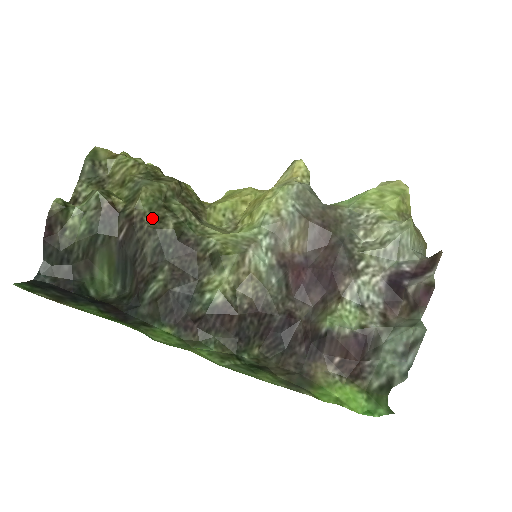
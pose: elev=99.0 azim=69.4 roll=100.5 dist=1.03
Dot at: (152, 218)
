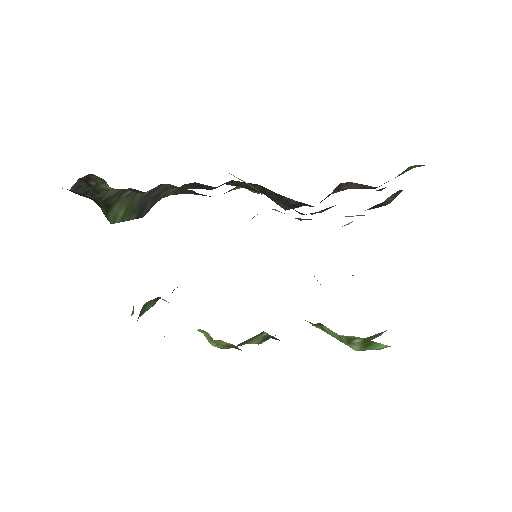
Dot at: occluded
